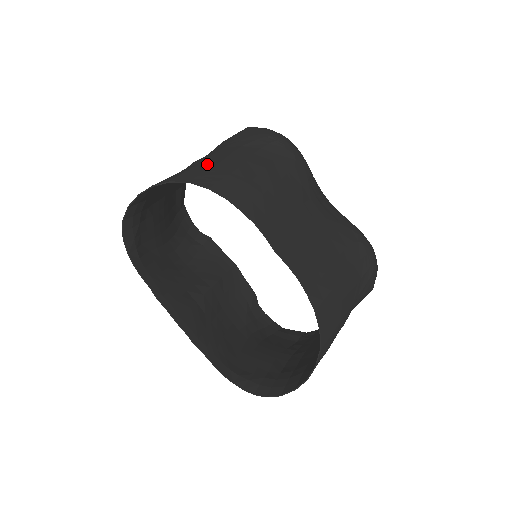
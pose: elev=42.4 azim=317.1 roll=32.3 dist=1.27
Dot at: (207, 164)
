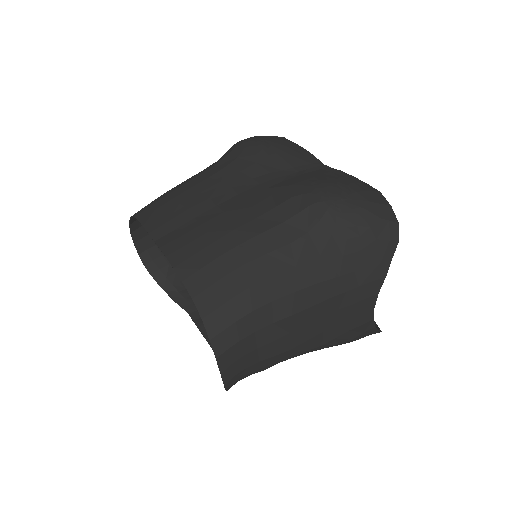
Dot at: occluded
